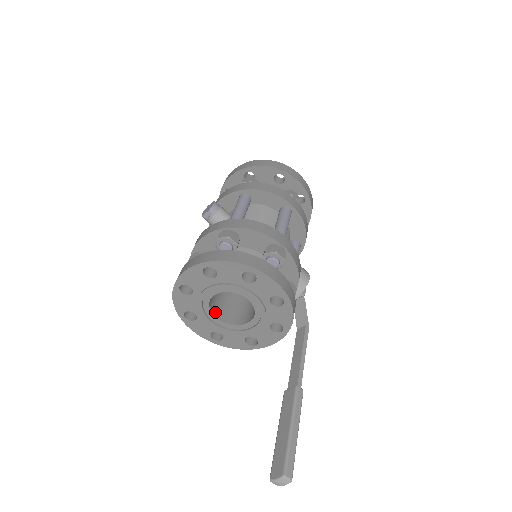
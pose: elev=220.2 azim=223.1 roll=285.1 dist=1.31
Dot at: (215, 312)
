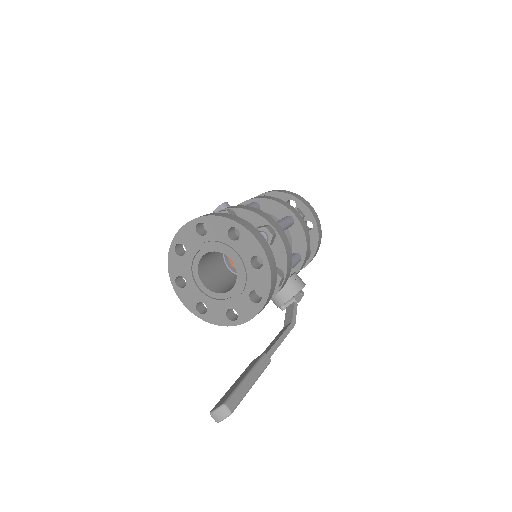
Dot at: (203, 280)
